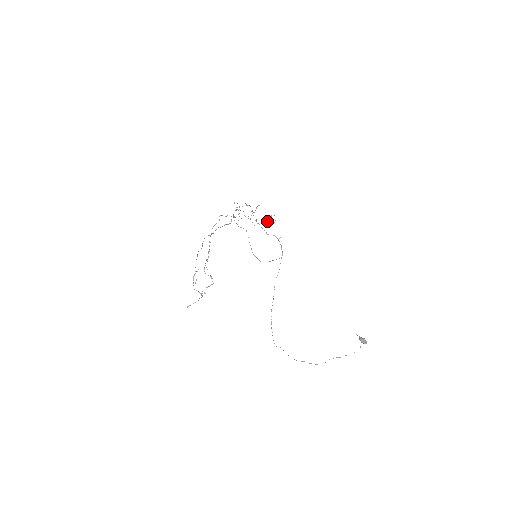
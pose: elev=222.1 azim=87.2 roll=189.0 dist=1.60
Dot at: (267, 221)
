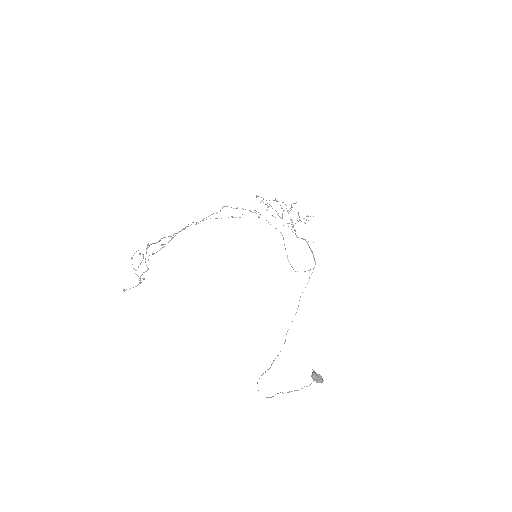
Dot at: (298, 221)
